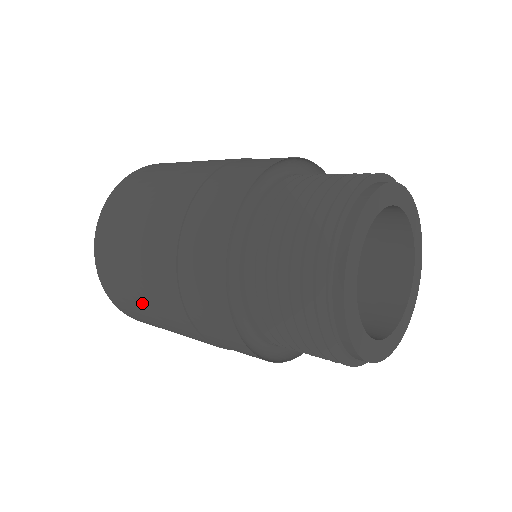
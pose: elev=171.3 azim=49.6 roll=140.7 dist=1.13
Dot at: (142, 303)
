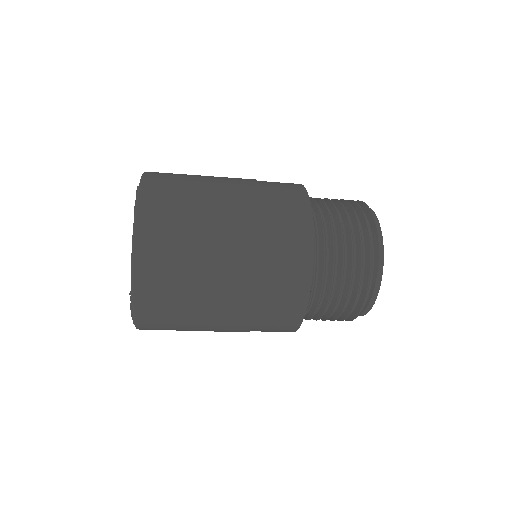
Dot at: (197, 293)
